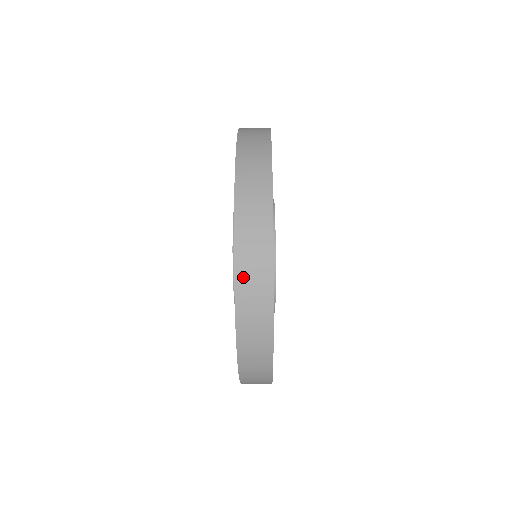
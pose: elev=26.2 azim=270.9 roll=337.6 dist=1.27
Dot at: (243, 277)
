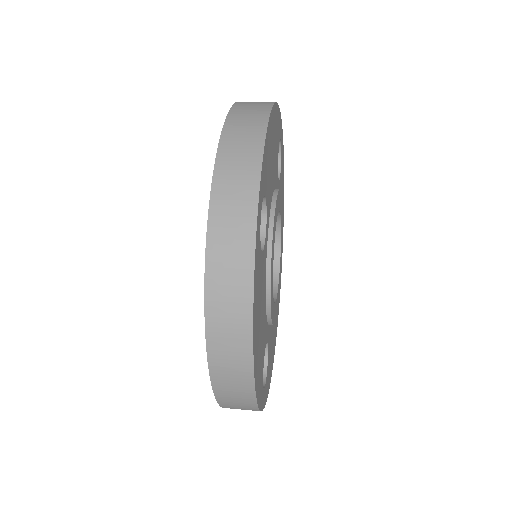
Dot at: (221, 383)
